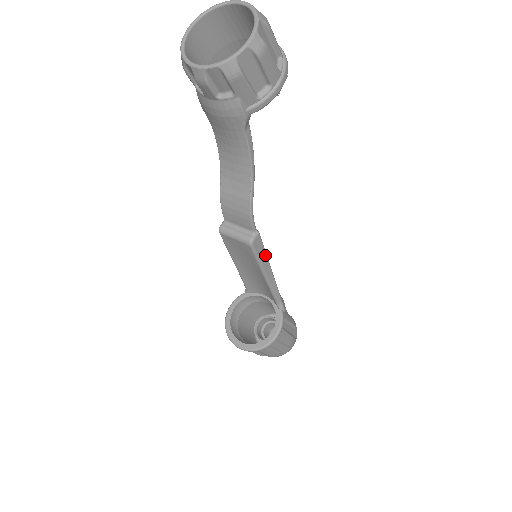
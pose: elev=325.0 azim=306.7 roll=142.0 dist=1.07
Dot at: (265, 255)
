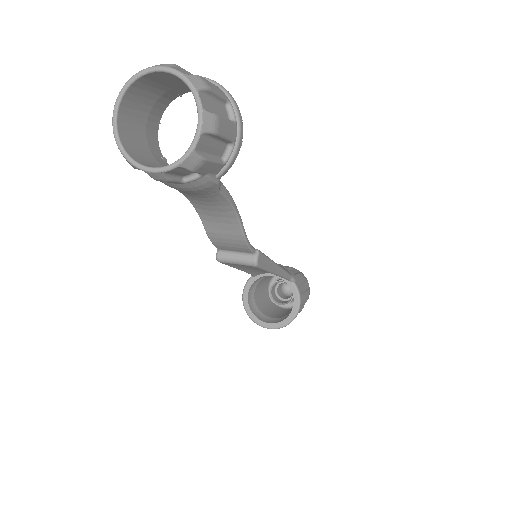
Dot at: (269, 260)
